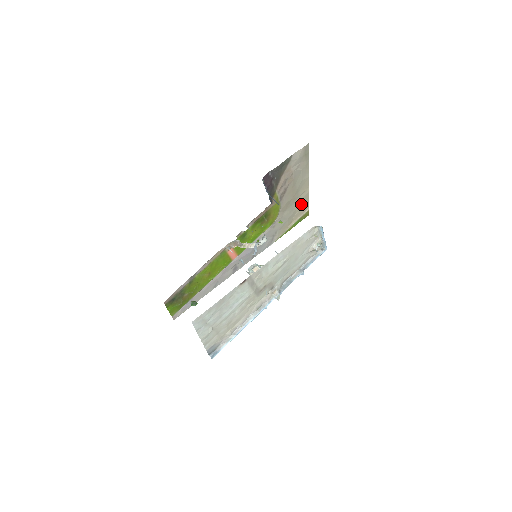
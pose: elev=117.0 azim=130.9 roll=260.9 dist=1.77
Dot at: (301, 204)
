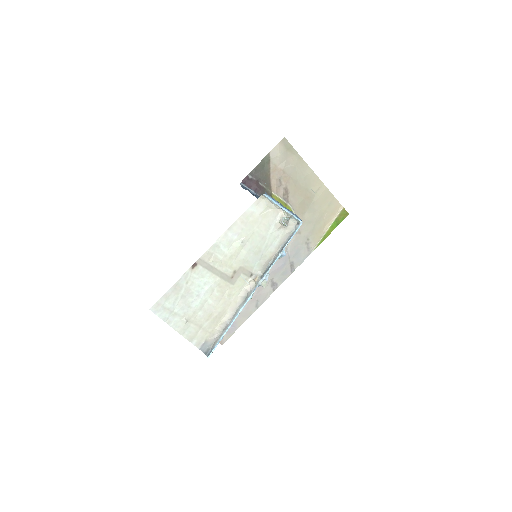
Dot at: (325, 203)
